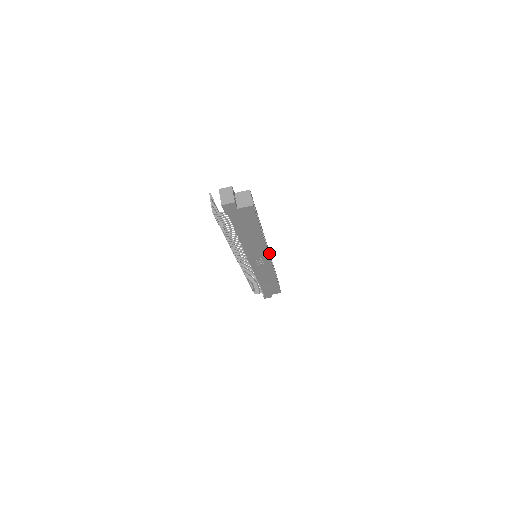
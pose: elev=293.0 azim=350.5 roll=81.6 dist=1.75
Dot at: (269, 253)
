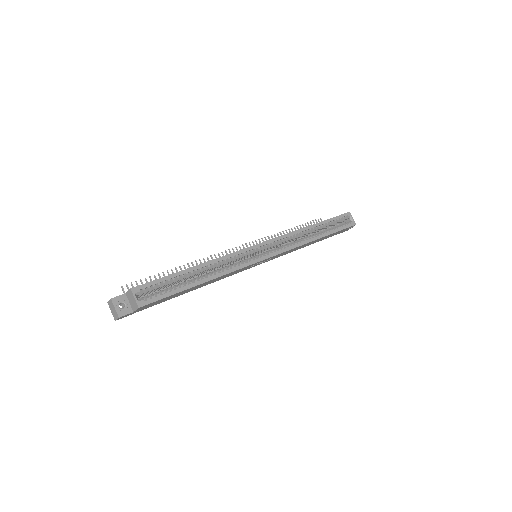
Dot at: (269, 245)
